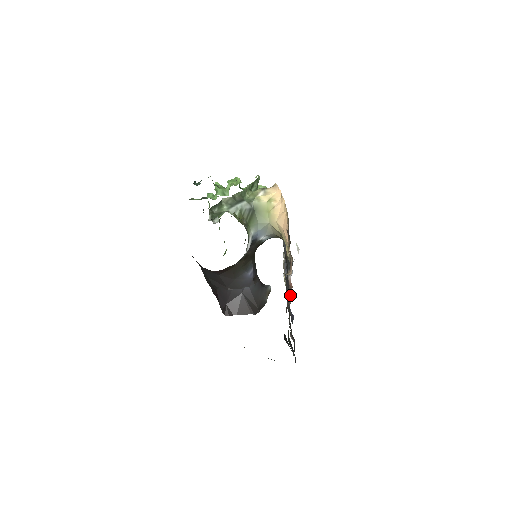
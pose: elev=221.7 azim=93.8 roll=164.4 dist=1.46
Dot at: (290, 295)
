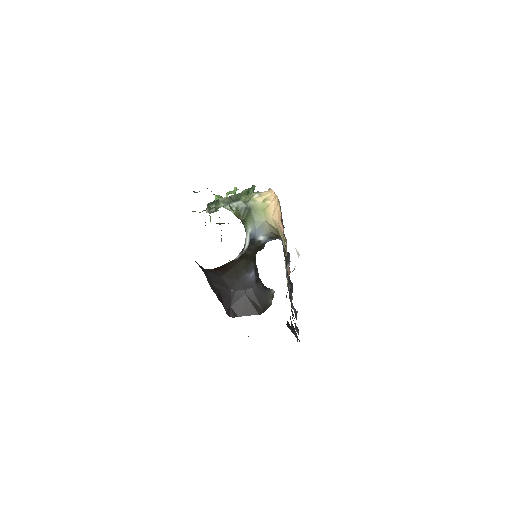
Dot at: (291, 289)
